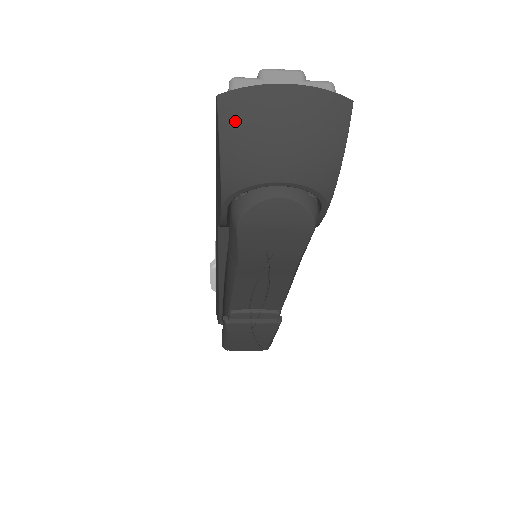
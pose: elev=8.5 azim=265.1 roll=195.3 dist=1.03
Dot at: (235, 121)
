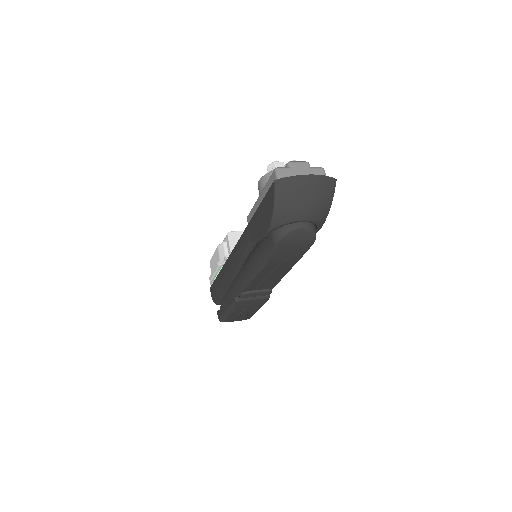
Dot at: (284, 193)
